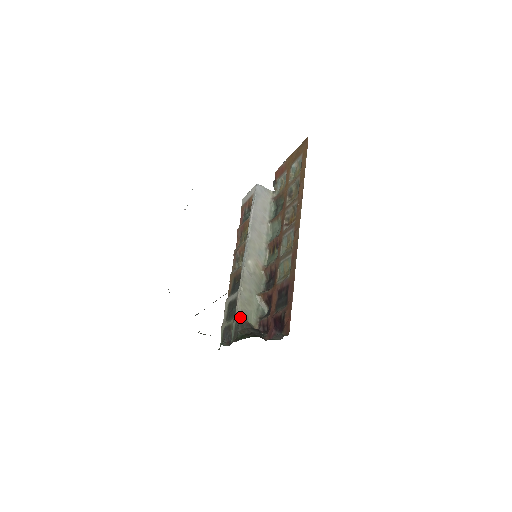
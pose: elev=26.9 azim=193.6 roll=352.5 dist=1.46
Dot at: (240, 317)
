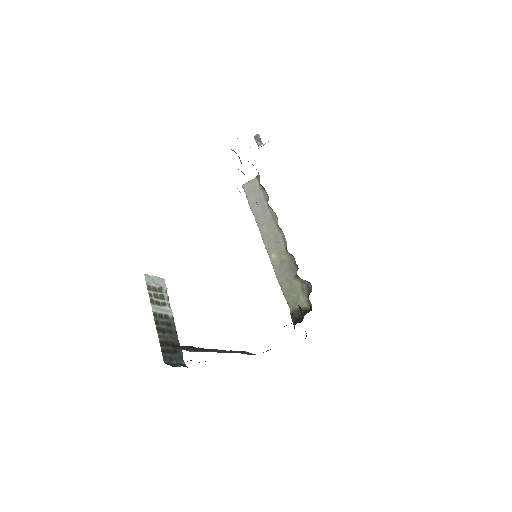
Dot at: (292, 310)
